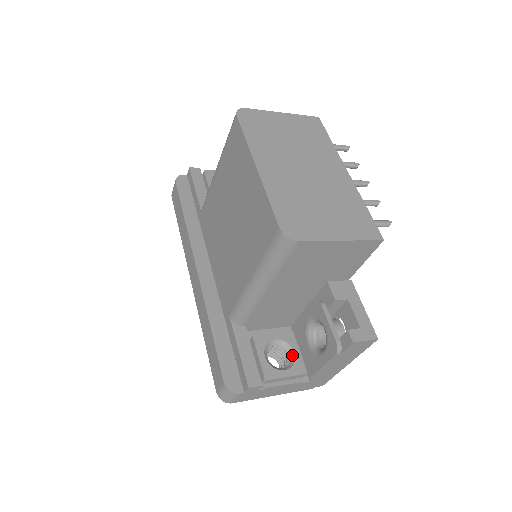
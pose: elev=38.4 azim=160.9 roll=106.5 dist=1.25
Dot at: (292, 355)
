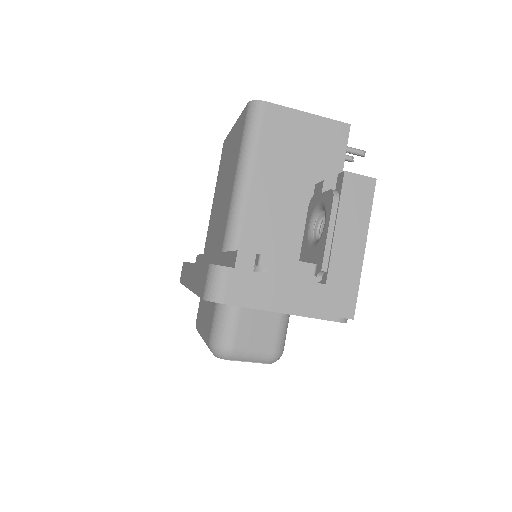
Dot at: occluded
